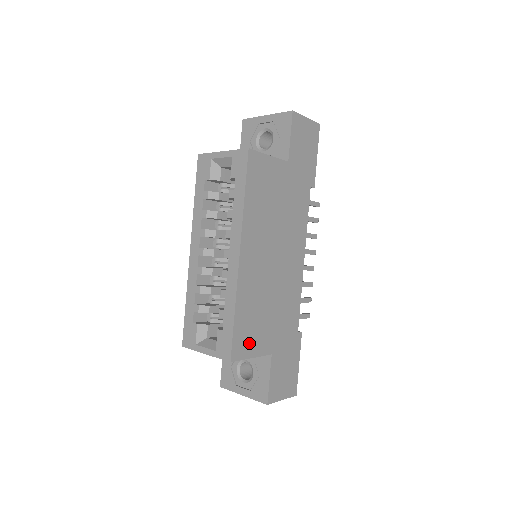
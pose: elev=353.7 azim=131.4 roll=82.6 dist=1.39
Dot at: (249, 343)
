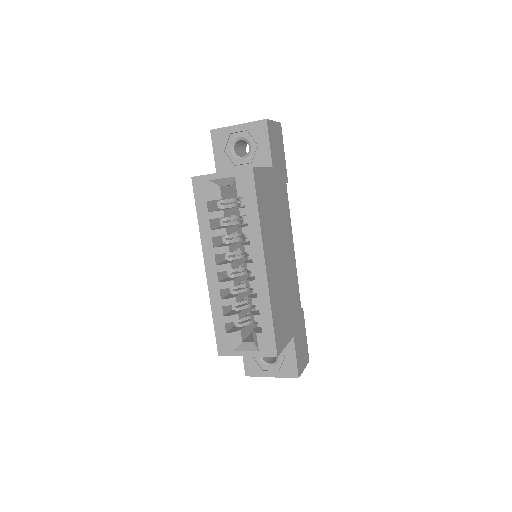
Dot at: (282, 335)
